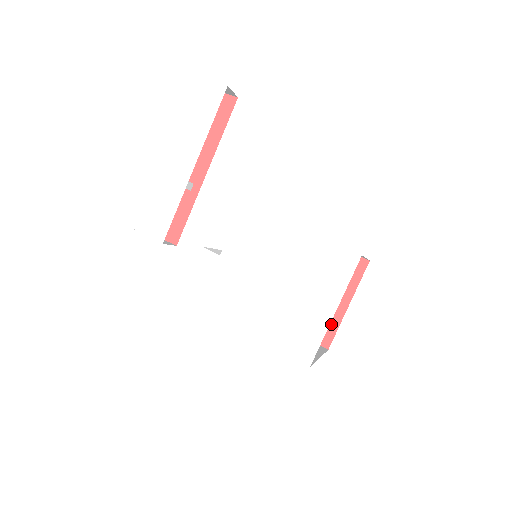
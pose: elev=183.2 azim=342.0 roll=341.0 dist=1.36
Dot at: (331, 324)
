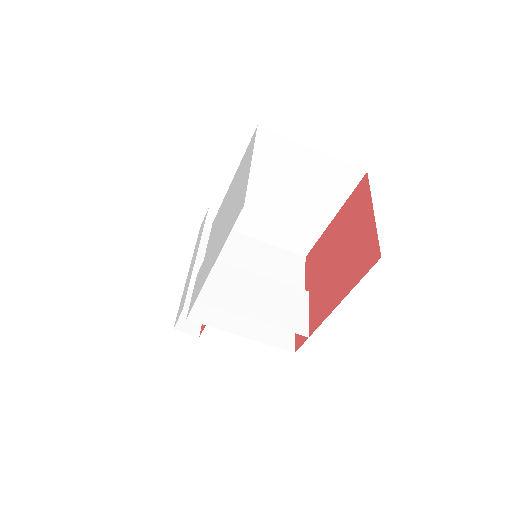
Dot at: (370, 240)
